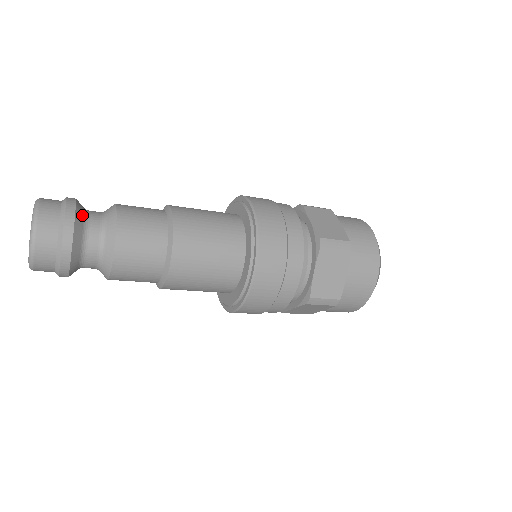
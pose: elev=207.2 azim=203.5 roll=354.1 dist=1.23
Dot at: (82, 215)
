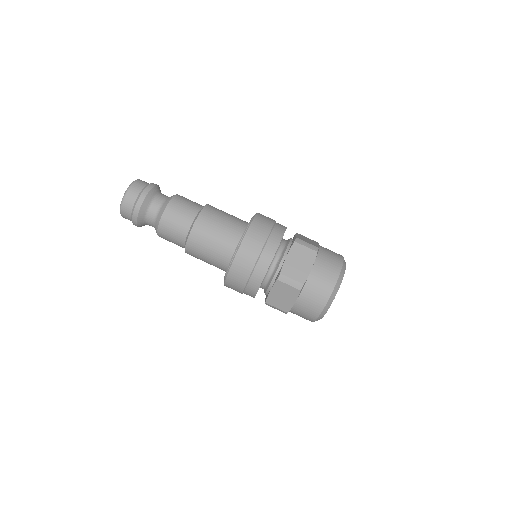
Dot at: (158, 190)
